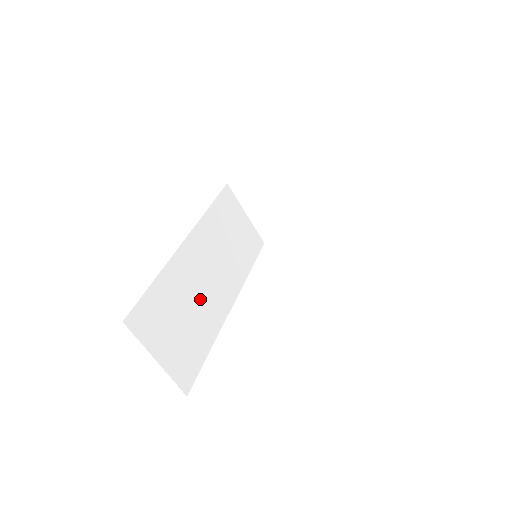
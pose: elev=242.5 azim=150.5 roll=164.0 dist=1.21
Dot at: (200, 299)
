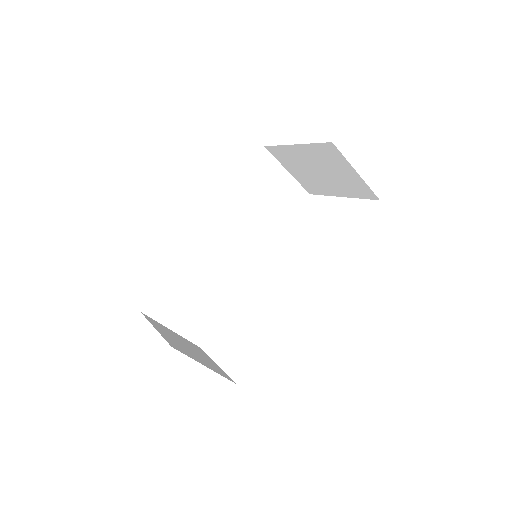
Dot at: (217, 274)
